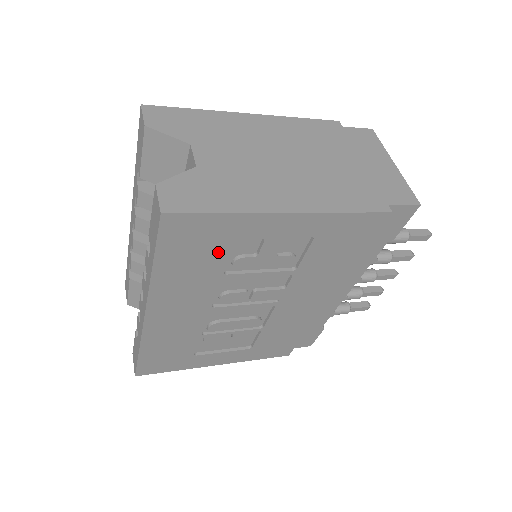
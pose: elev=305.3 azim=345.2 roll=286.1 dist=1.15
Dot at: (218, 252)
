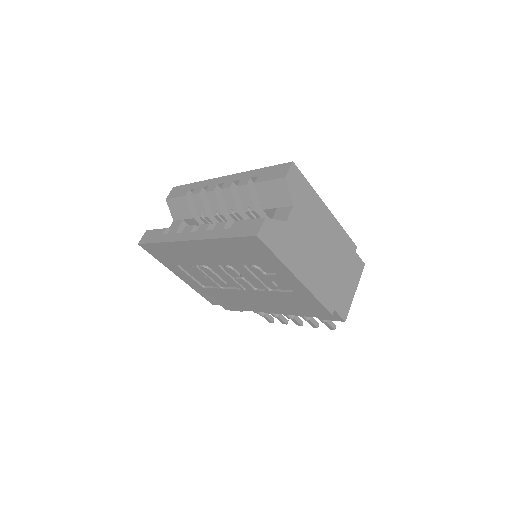
Dot at: (254, 260)
